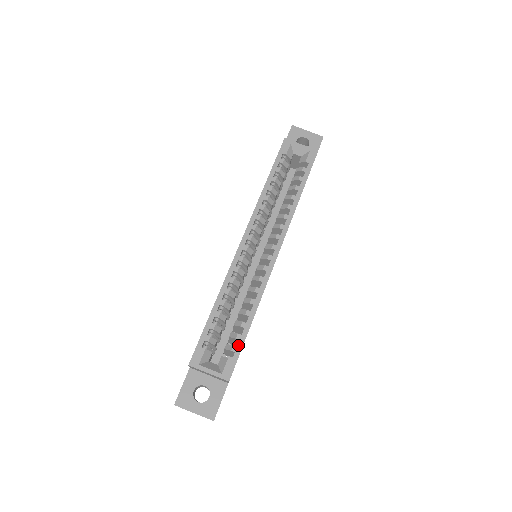
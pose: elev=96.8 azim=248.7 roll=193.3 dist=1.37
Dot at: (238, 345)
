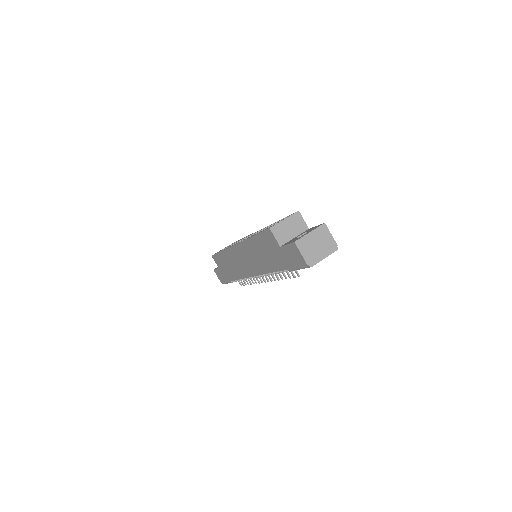
Dot at: occluded
